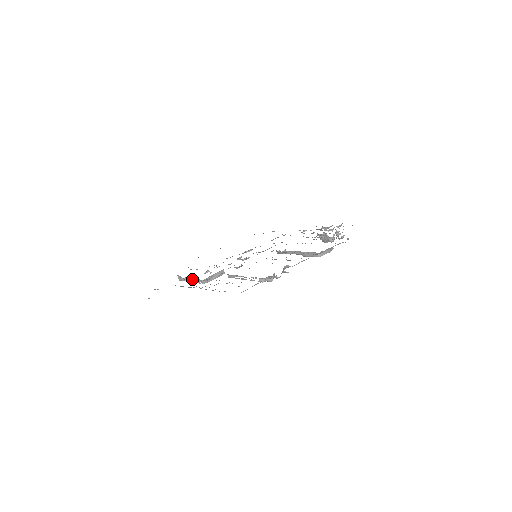
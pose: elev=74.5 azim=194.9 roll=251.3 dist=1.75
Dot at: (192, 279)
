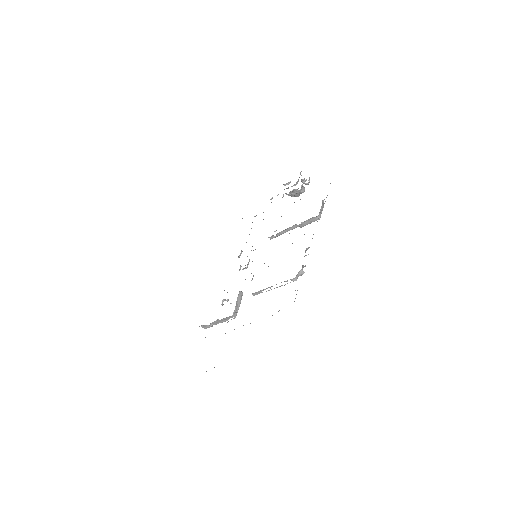
Dot at: (219, 320)
